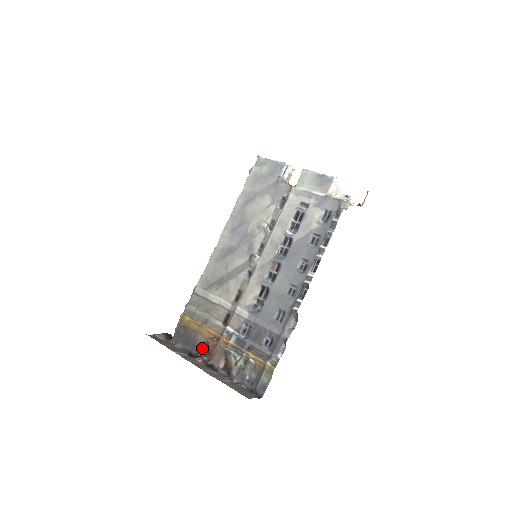
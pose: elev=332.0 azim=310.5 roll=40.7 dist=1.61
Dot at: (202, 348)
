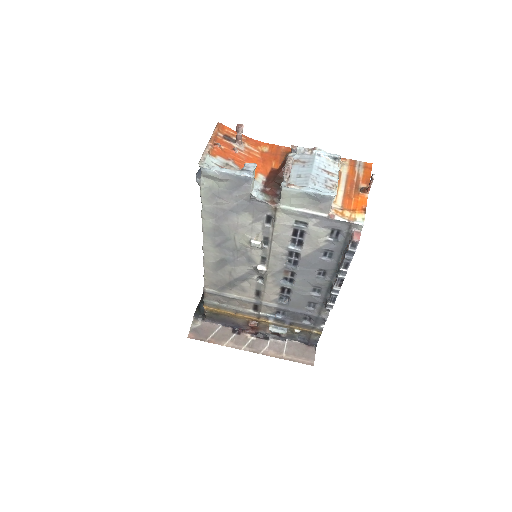
Dot at: (243, 325)
